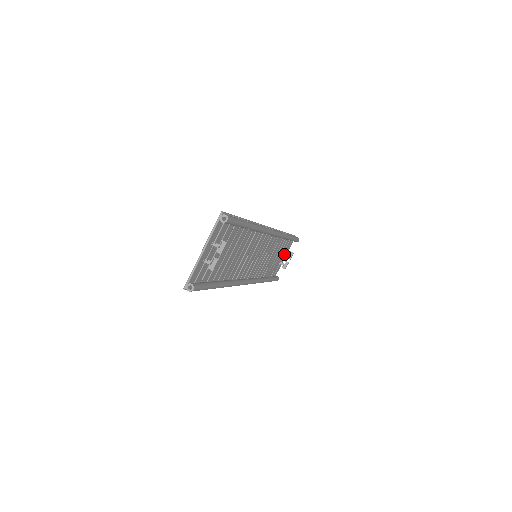
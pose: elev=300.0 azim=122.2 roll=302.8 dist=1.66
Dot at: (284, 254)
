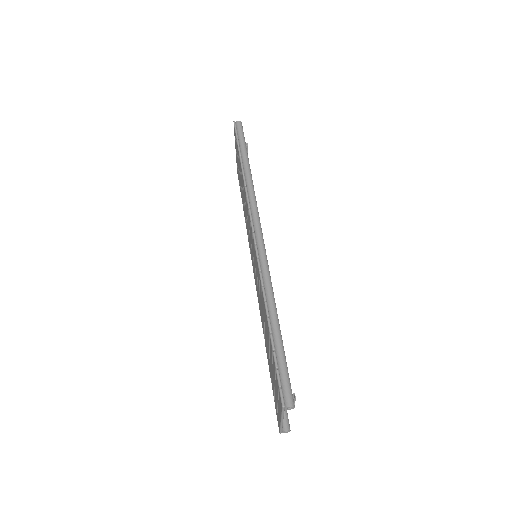
Dot at: occluded
